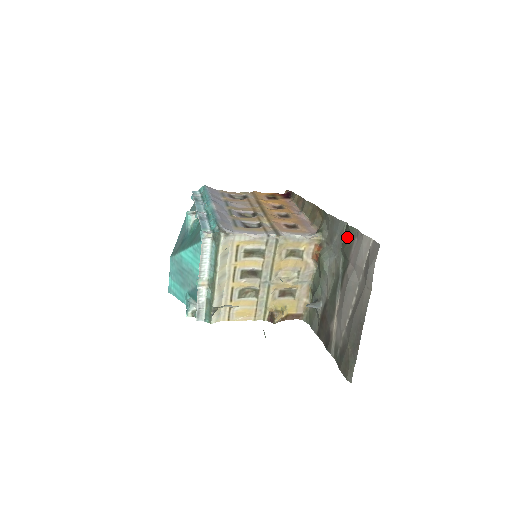
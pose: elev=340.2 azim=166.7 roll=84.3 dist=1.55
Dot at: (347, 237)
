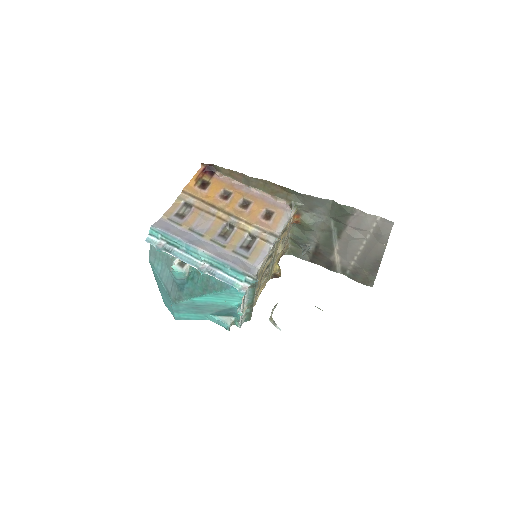
Dot at: (340, 212)
